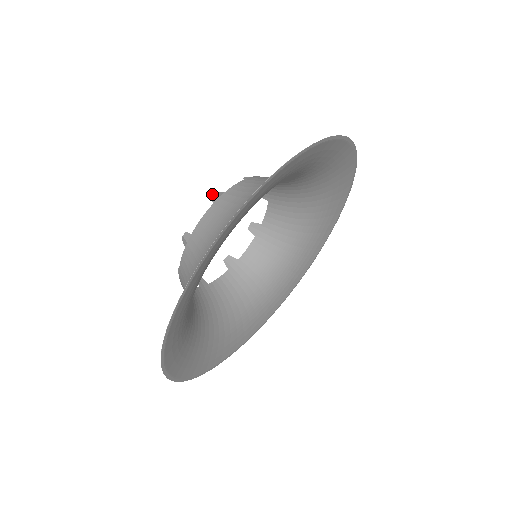
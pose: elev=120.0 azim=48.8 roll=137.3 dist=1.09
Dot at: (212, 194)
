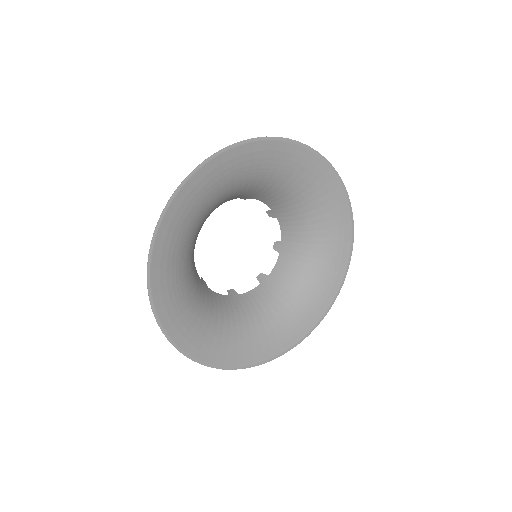
Dot at: (241, 198)
